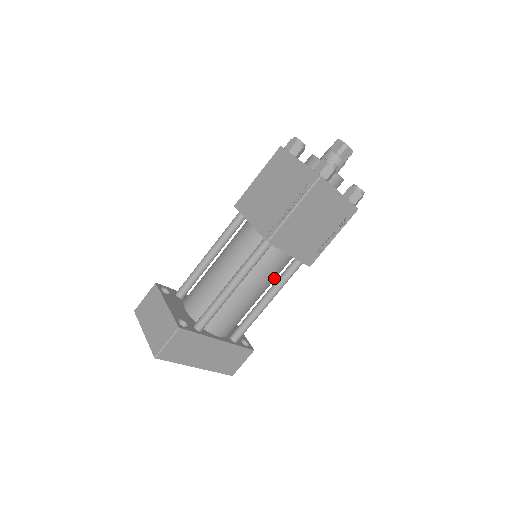
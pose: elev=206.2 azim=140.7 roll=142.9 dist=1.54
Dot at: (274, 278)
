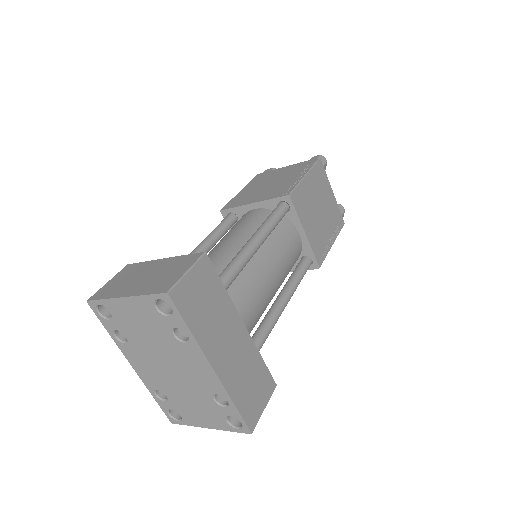
Dot at: (287, 270)
